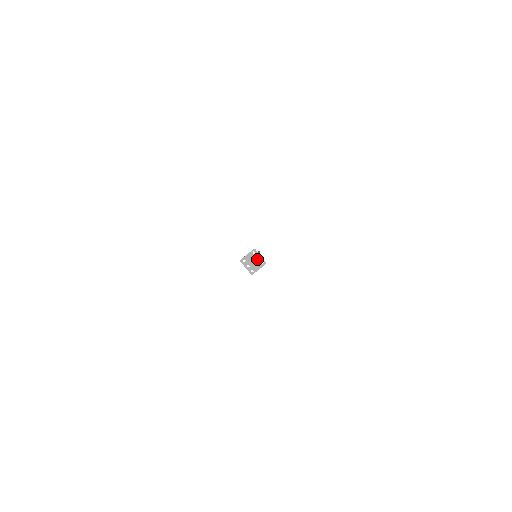
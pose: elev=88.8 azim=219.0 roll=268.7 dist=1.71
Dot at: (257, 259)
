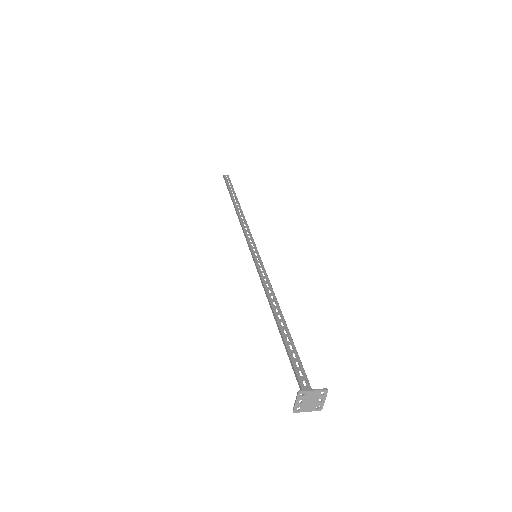
Dot at: (318, 401)
